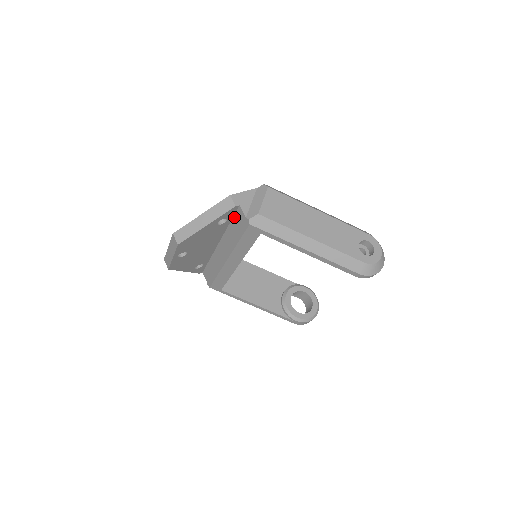
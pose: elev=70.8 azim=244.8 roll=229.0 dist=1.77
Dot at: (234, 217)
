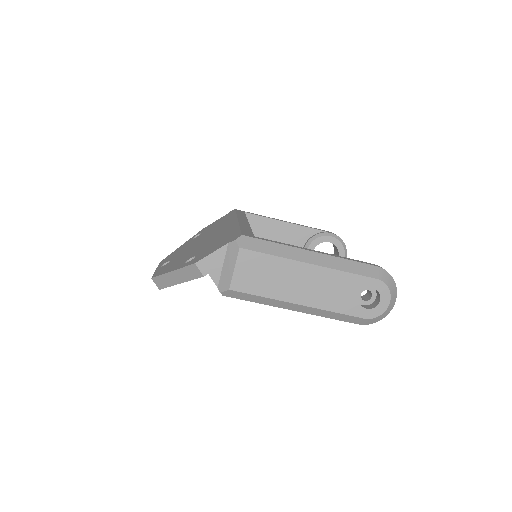
Dot at: occluded
